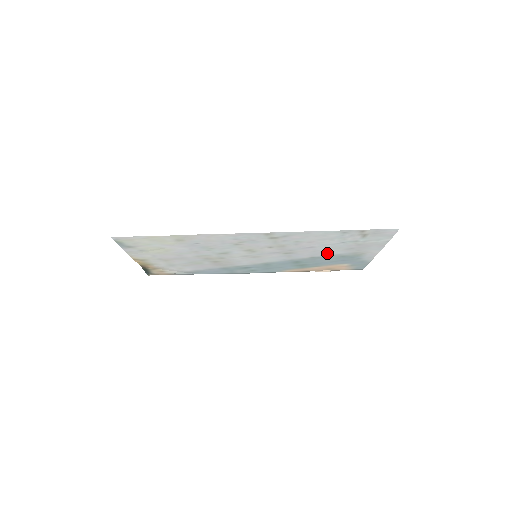
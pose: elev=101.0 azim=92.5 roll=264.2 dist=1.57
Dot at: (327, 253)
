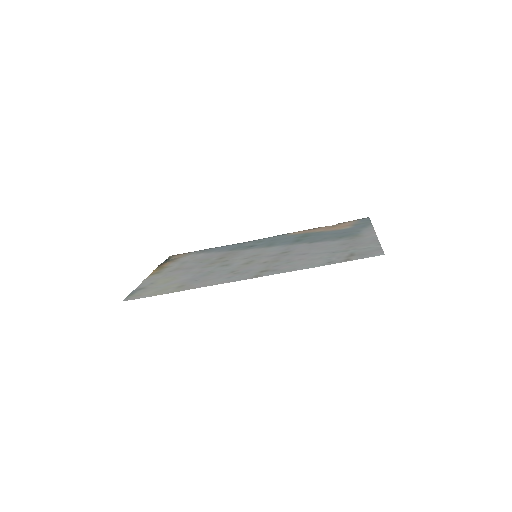
Dot at: (323, 244)
